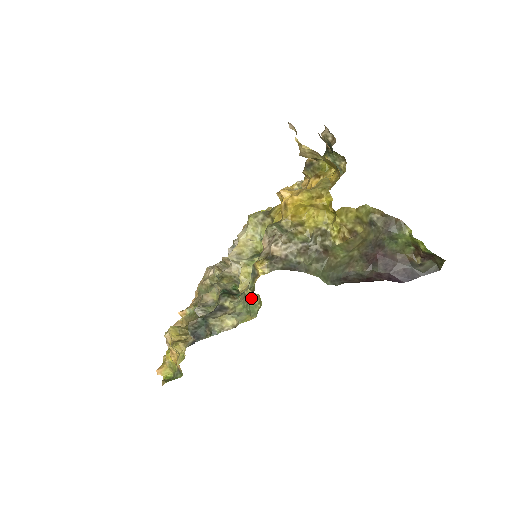
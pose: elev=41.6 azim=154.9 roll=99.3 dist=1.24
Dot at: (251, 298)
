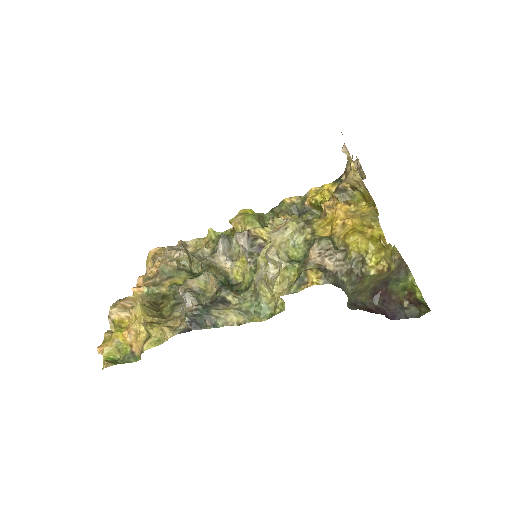
Dot at: (266, 300)
